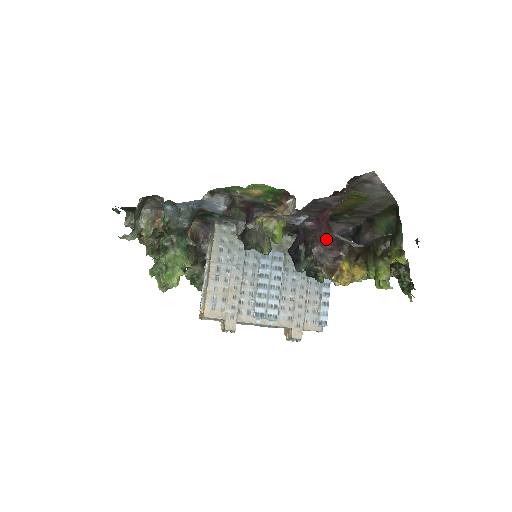
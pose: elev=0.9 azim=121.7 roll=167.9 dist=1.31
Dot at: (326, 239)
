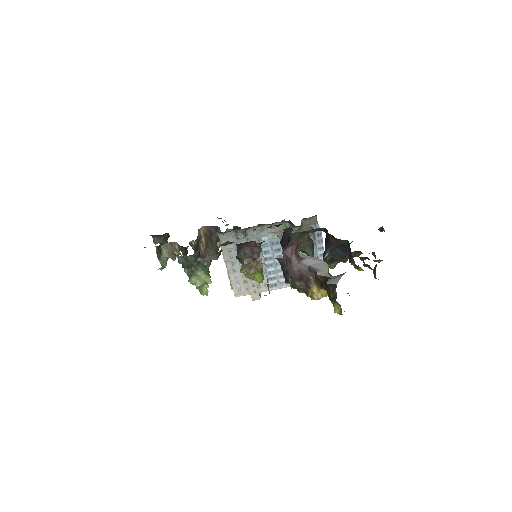
Dot at: (296, 270)
